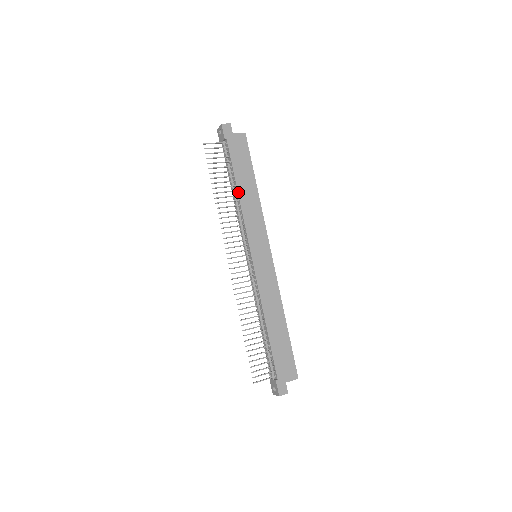
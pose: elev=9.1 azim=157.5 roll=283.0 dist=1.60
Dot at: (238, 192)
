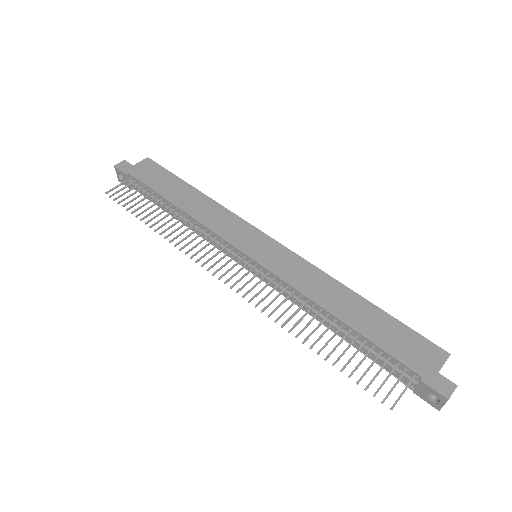
Dot at: (179, 208)
